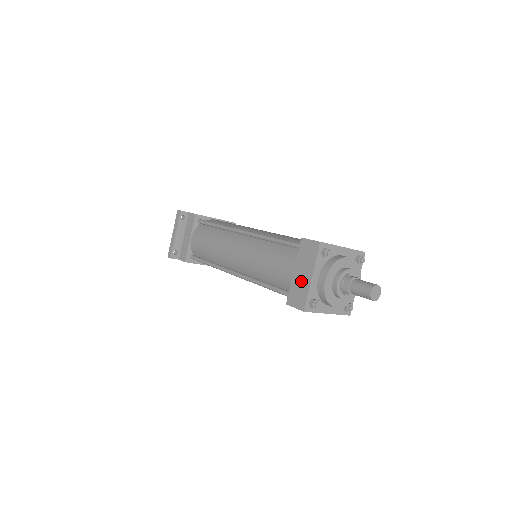
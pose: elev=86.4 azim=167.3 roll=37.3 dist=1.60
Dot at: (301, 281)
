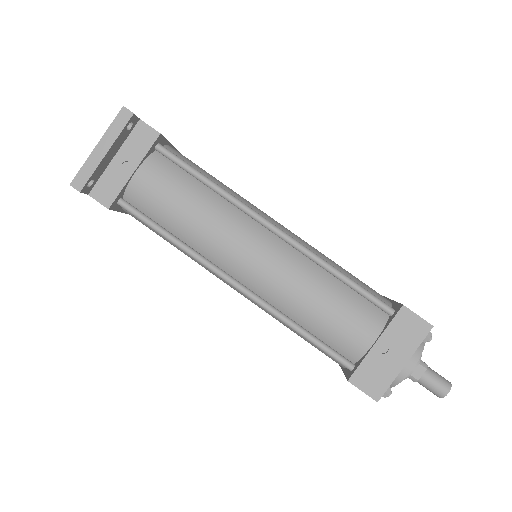
Dot at: (385, 362)
